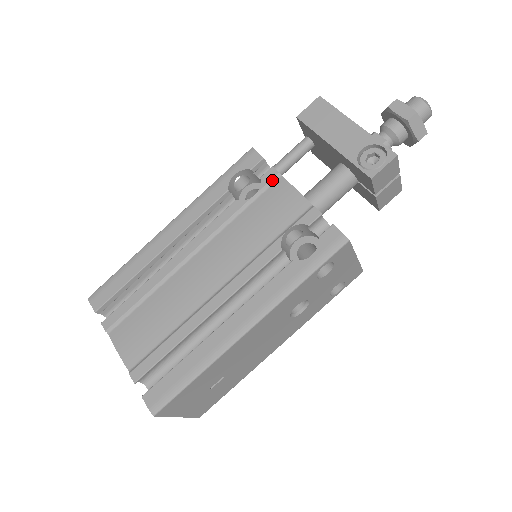
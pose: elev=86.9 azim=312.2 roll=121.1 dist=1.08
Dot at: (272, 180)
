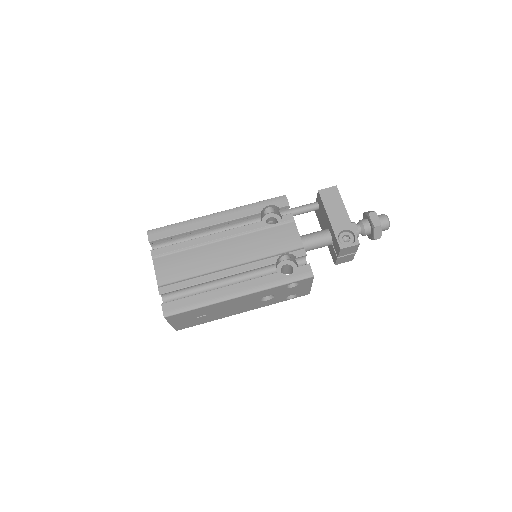
Dot at: (288, 221)
